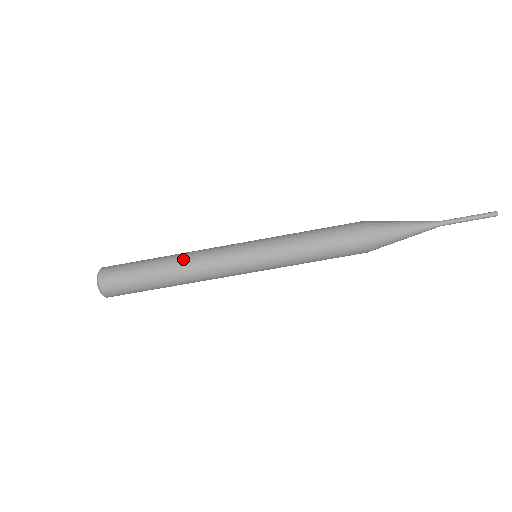
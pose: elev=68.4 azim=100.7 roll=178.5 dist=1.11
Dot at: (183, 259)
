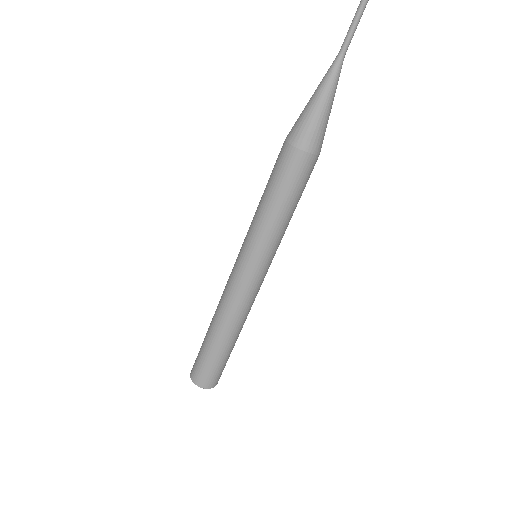
Dot at: (216, 313)
